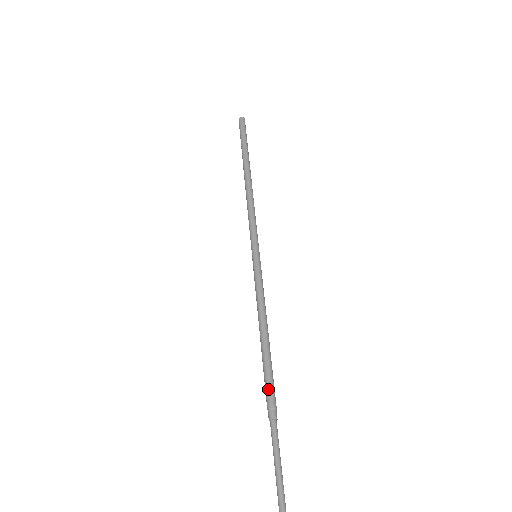
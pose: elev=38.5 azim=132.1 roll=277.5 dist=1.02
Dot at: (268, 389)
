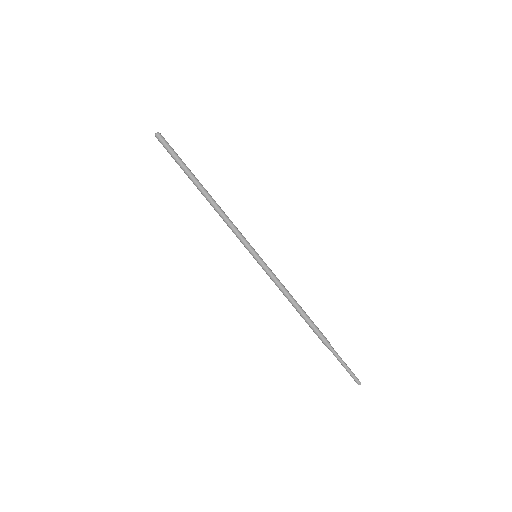
Dot at: occluded
